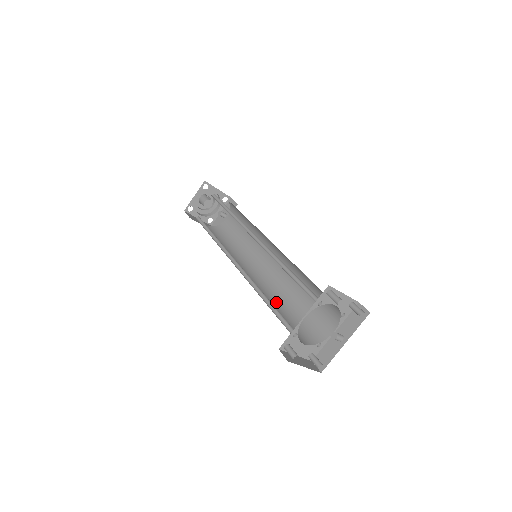
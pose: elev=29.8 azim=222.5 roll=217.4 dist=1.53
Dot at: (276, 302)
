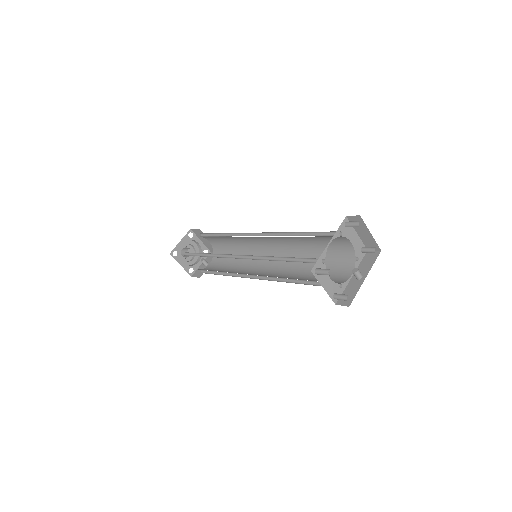
Dot at: occluded
